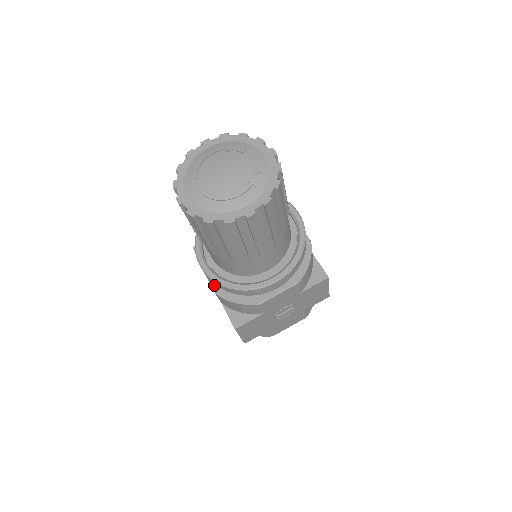
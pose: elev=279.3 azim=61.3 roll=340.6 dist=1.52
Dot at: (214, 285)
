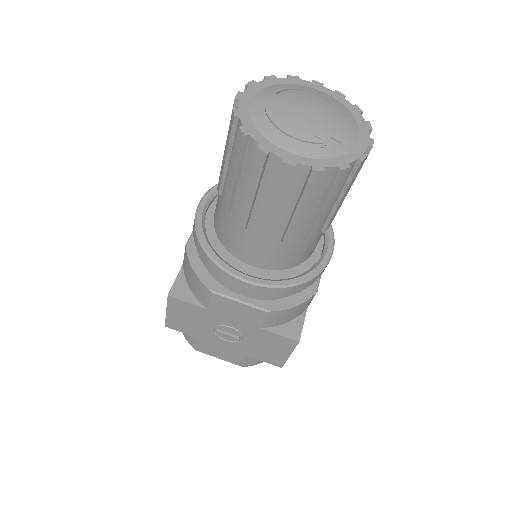
Dot at: (193, 237)
